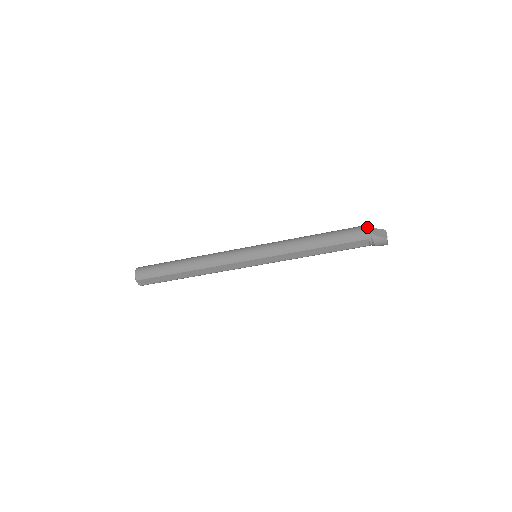
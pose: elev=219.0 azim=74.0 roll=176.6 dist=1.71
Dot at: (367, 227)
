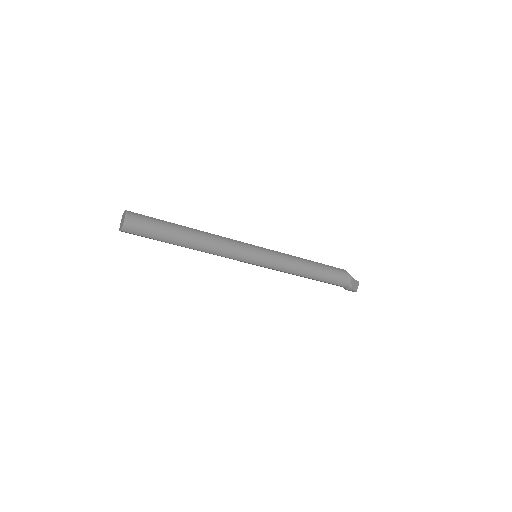
Dot at: (352, 279)
